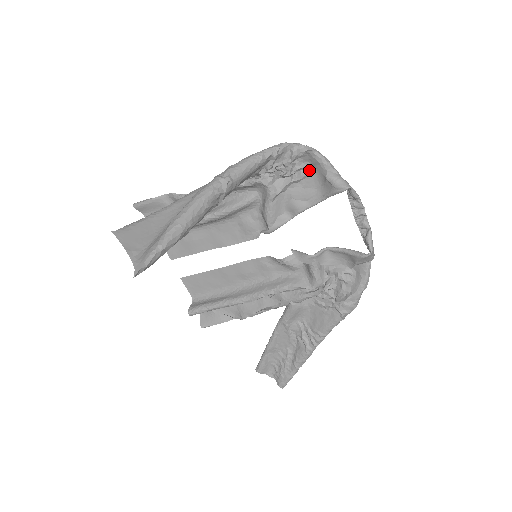
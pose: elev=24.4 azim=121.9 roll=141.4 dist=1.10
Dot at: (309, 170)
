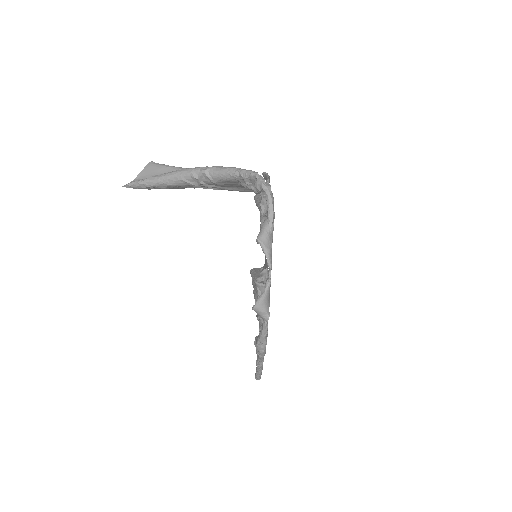
Dot at: occluded
